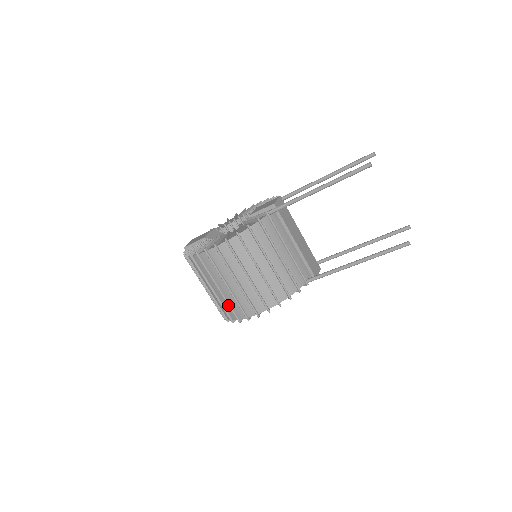
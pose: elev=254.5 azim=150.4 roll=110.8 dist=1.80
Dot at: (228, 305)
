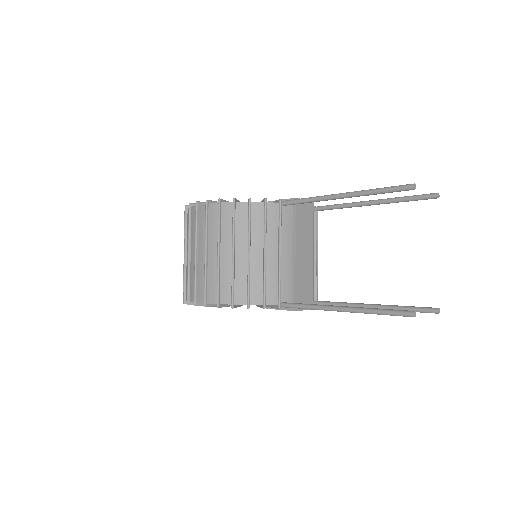
Dot at: (187, 278)
